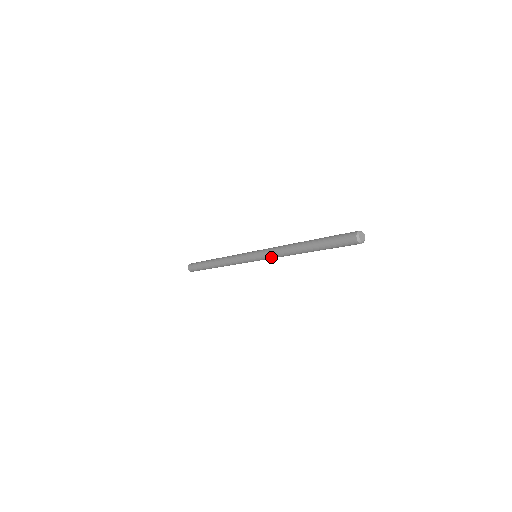
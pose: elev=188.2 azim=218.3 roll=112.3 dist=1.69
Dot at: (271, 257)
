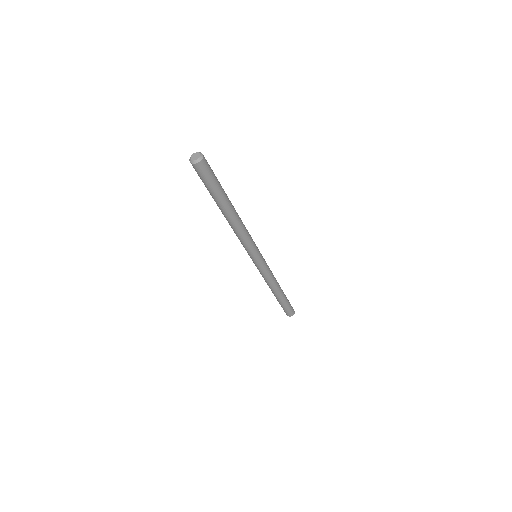
Dot at: (249, 244)
